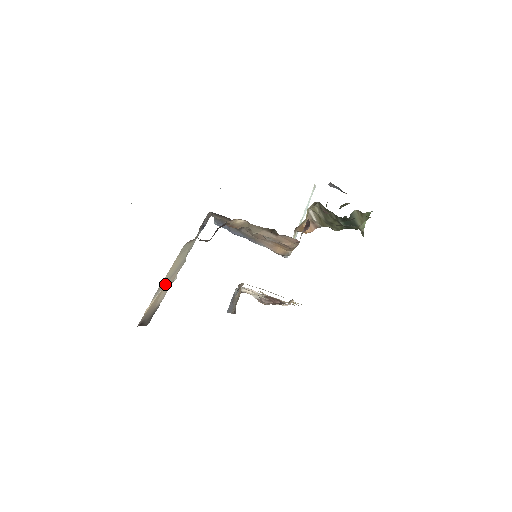
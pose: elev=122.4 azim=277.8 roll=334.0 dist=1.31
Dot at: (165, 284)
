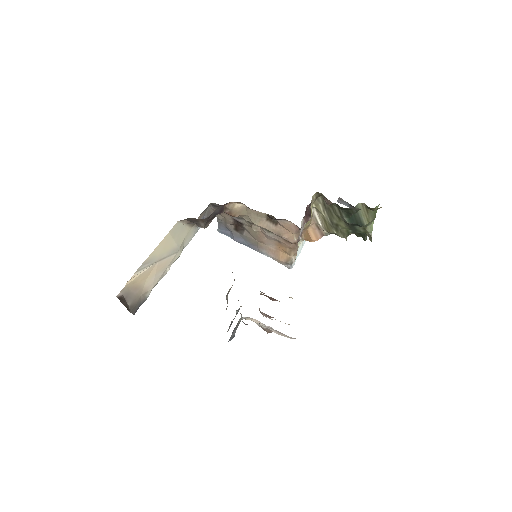
Dot at: (154, 263)
